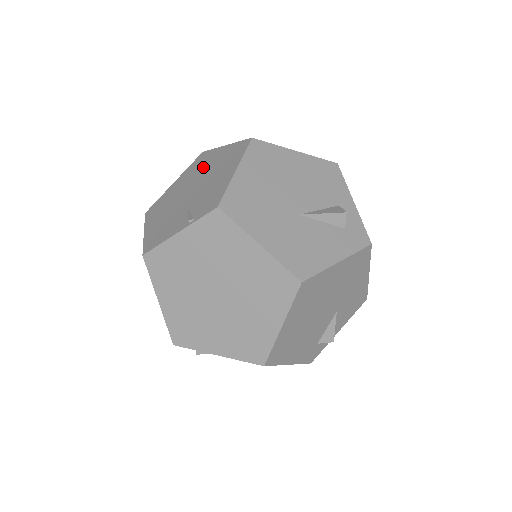
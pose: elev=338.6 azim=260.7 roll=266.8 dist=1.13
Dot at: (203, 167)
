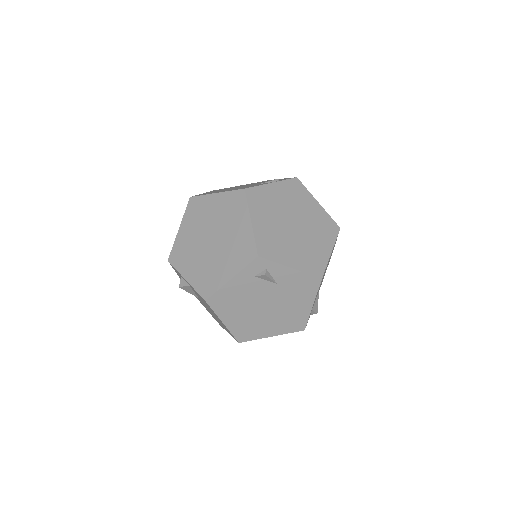
Dot at: occluded
